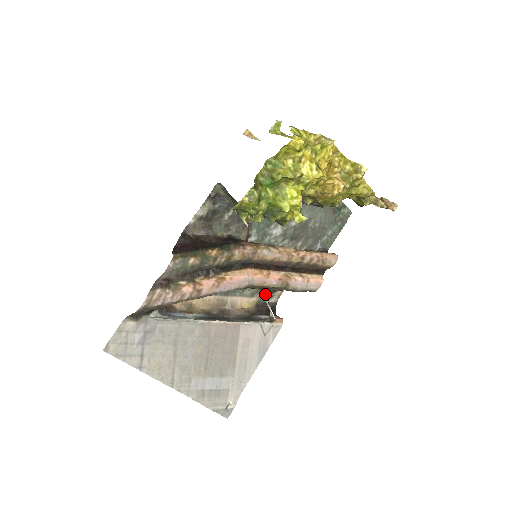
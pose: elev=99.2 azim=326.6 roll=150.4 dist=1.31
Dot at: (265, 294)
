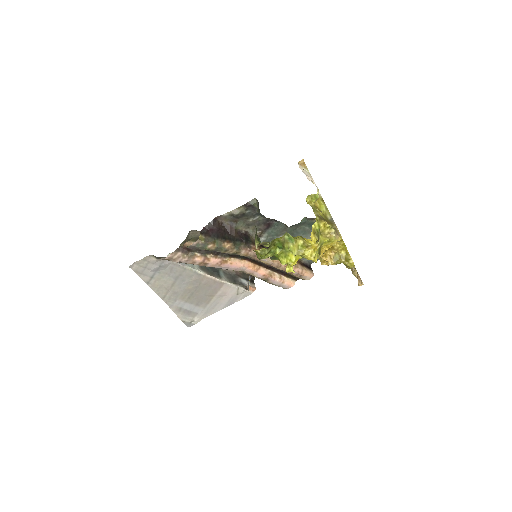
Dot at: (251, 275)
